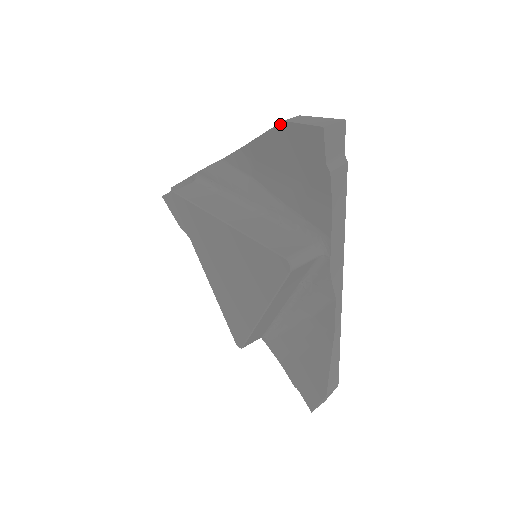
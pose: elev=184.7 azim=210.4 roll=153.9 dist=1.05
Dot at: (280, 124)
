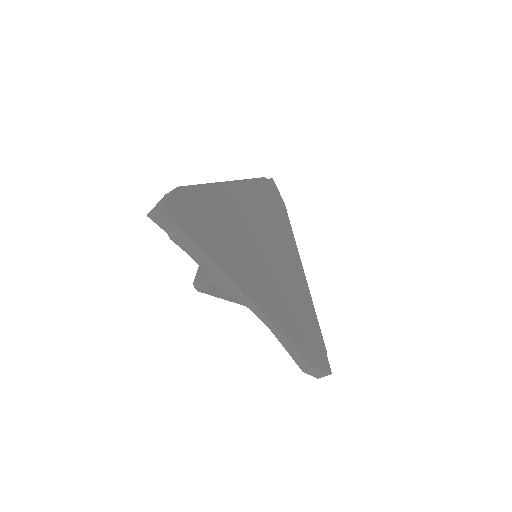
Dot at: occluded
